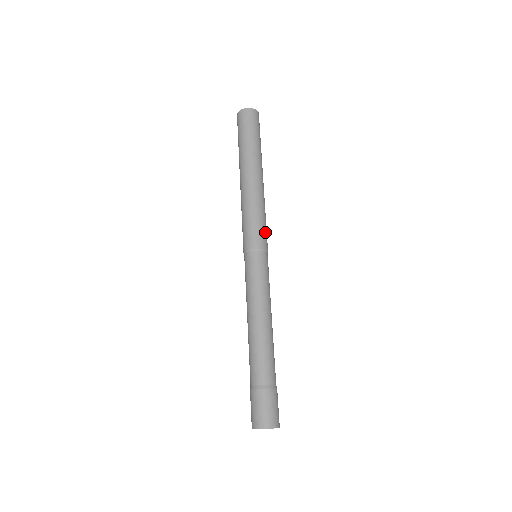
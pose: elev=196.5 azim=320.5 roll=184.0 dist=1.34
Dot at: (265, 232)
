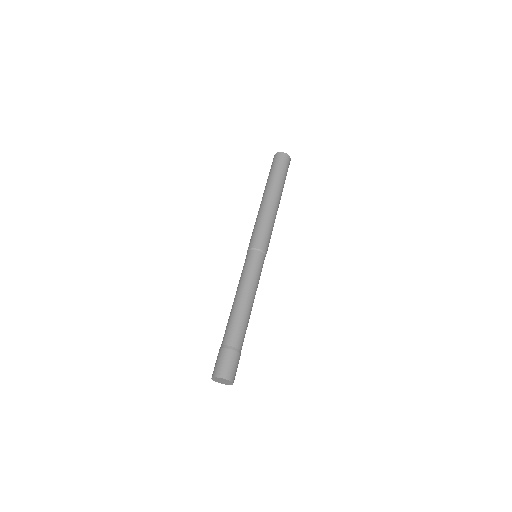
Dot at: occluded
